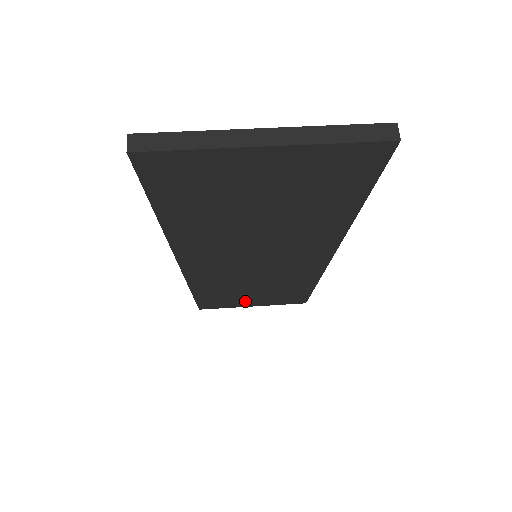
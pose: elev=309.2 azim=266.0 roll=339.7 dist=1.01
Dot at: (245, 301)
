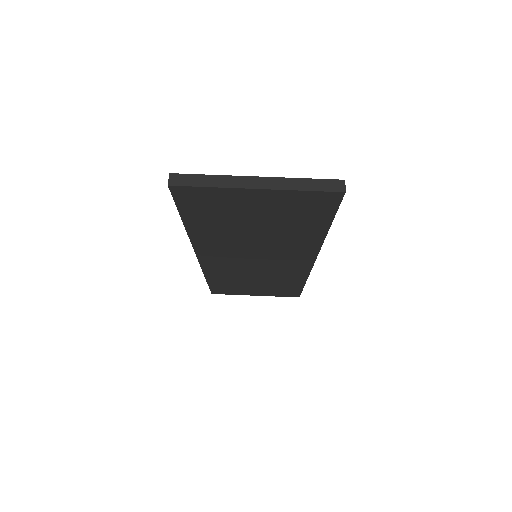
Dot at: (249, 290)
